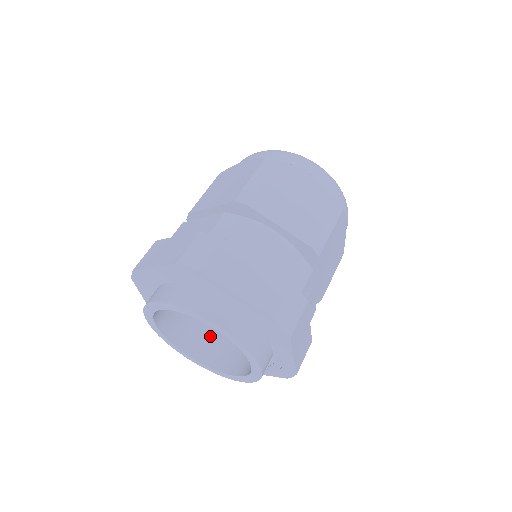
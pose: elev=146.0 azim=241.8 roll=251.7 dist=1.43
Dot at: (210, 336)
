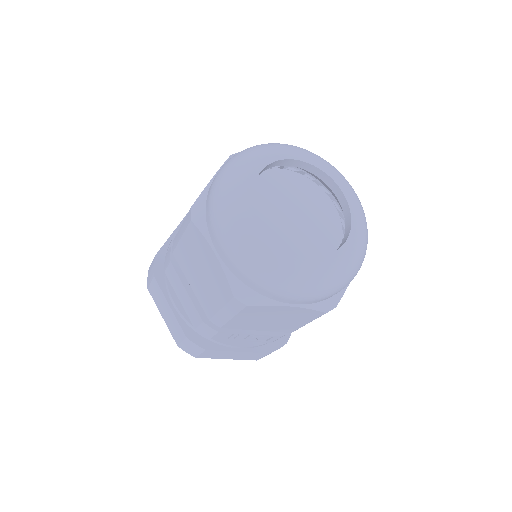
Dot at: occluded
